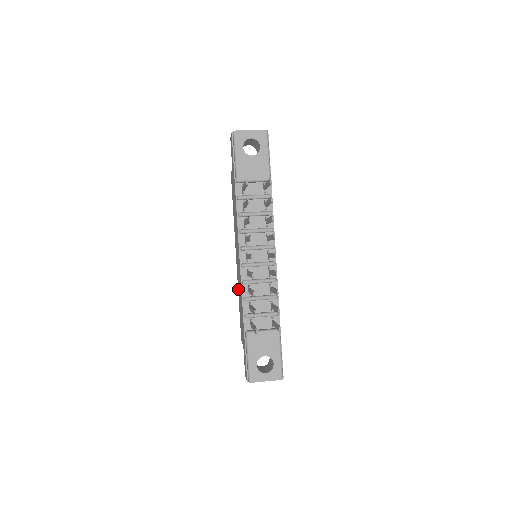
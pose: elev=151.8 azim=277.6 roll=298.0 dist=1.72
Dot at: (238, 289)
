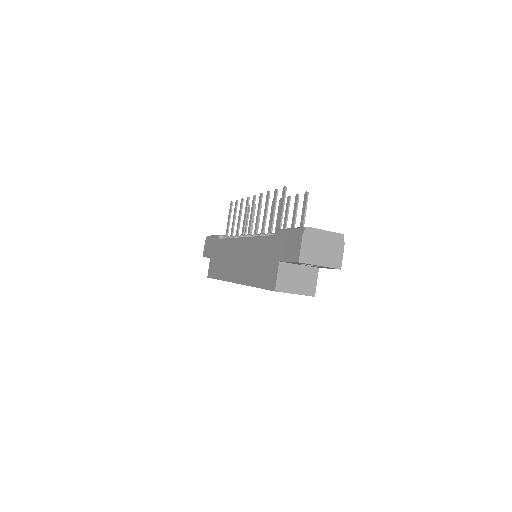
Dot at: (248, 280)
